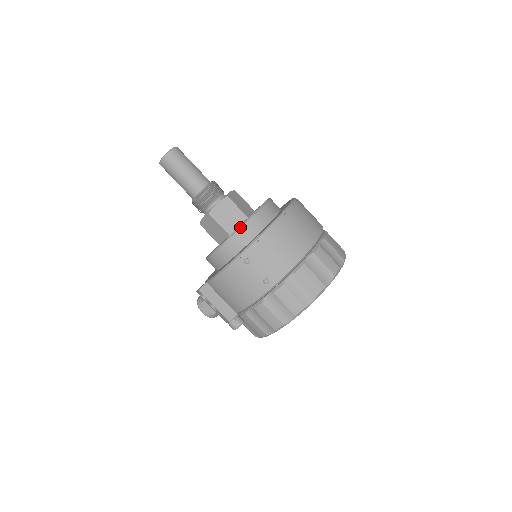
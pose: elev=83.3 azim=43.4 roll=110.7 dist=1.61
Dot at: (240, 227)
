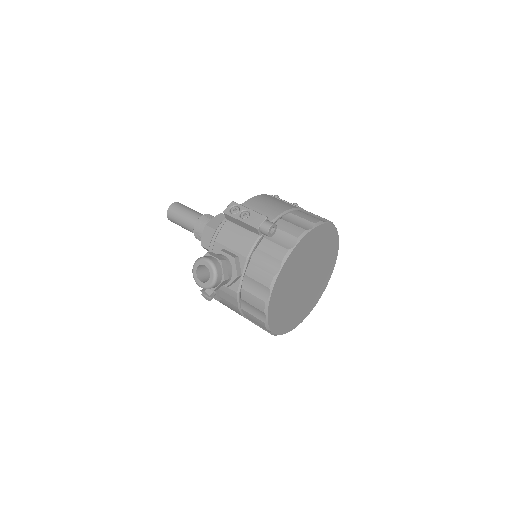
Dot at: occluded
